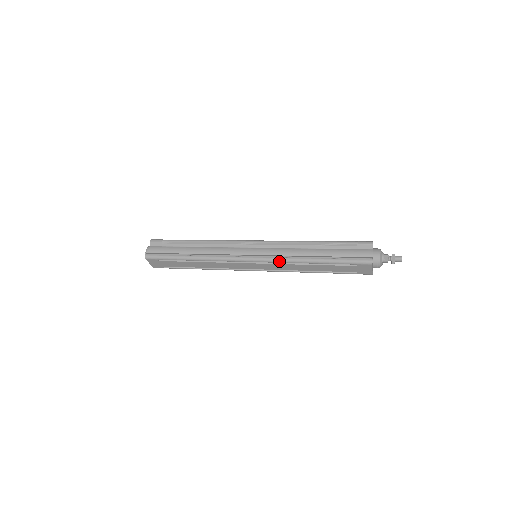
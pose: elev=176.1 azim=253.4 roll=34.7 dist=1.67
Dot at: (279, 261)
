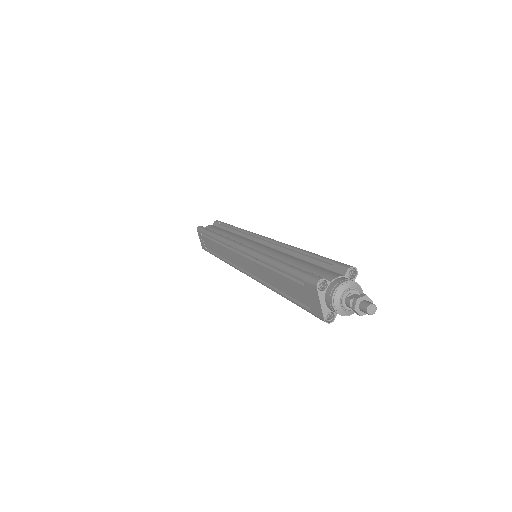
Dot at: (252, 254)
